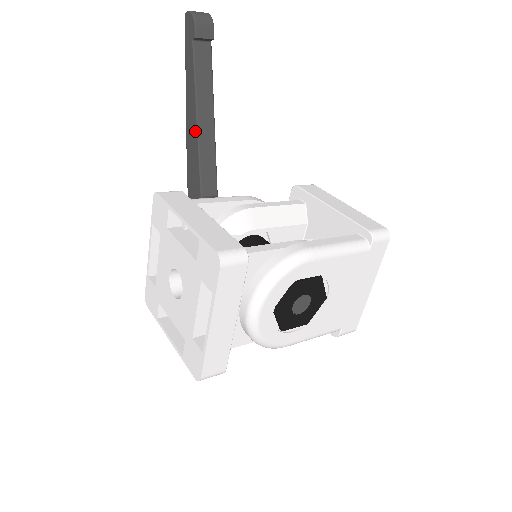
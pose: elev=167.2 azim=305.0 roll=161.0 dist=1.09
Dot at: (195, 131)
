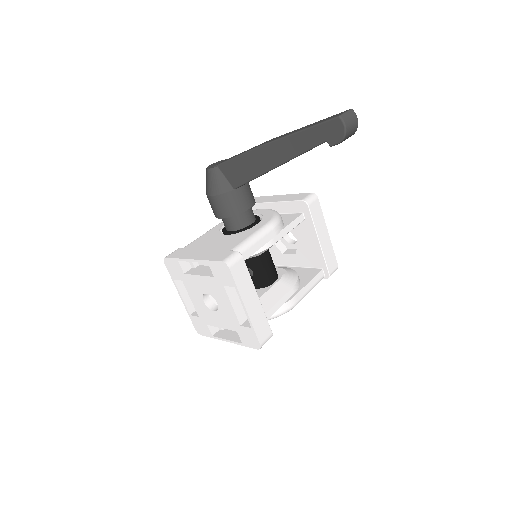
Dot at: (267, 167)
